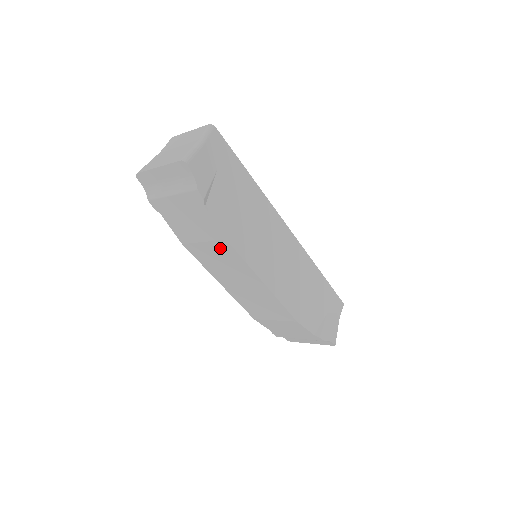
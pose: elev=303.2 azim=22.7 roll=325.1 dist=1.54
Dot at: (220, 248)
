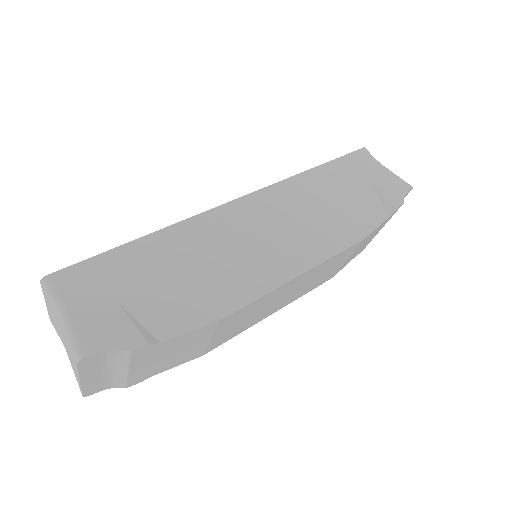
Dot at: (228, 324)
